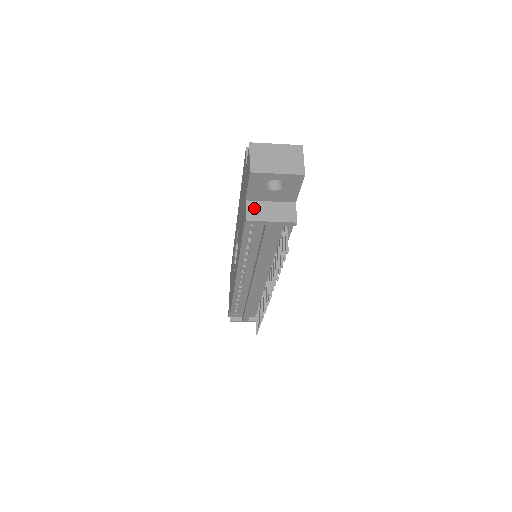
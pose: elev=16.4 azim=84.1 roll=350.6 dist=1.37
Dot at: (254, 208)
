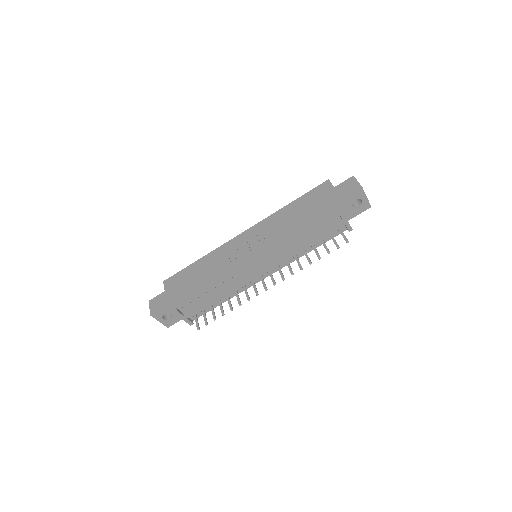
Dot at: occluded
